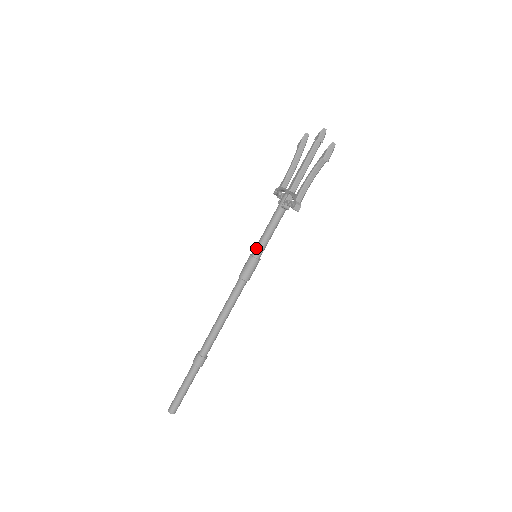
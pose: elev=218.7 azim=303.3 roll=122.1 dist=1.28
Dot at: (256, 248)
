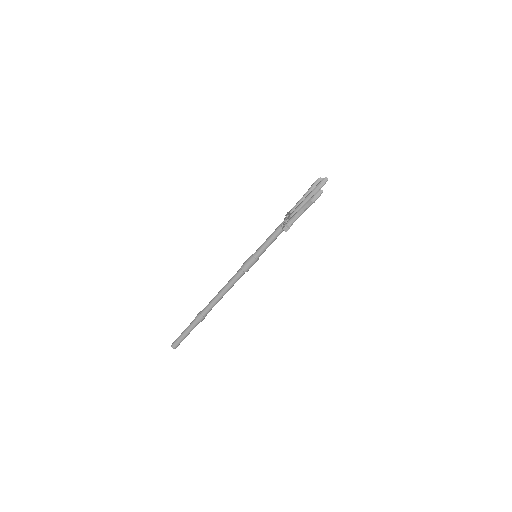
Dot at: (257, 250)
